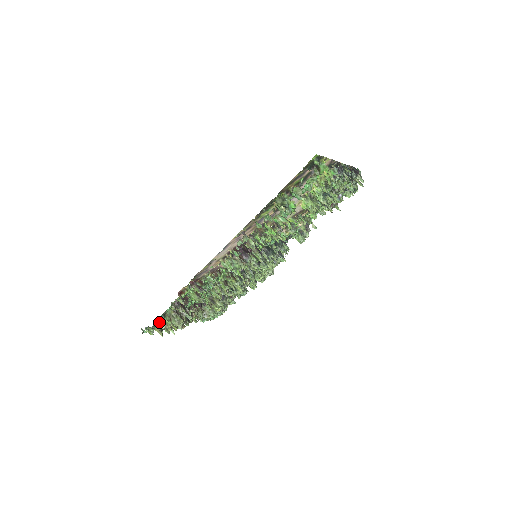
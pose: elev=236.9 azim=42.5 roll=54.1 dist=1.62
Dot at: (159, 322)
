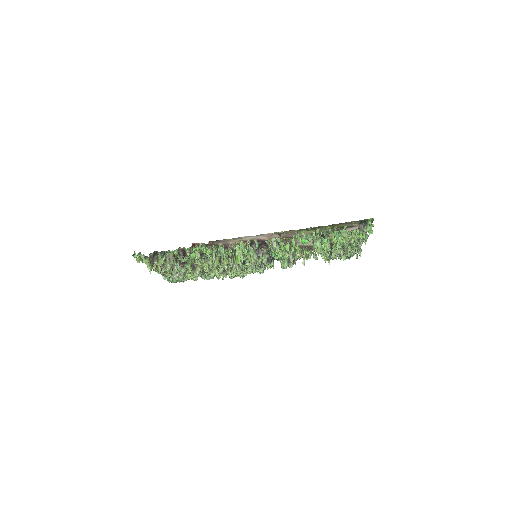
Dot at: (155, 256)
